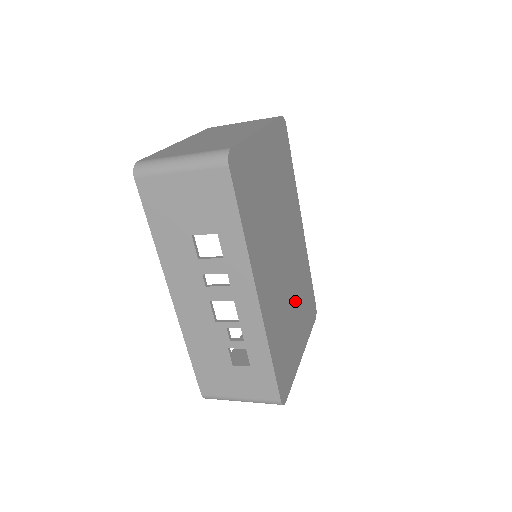
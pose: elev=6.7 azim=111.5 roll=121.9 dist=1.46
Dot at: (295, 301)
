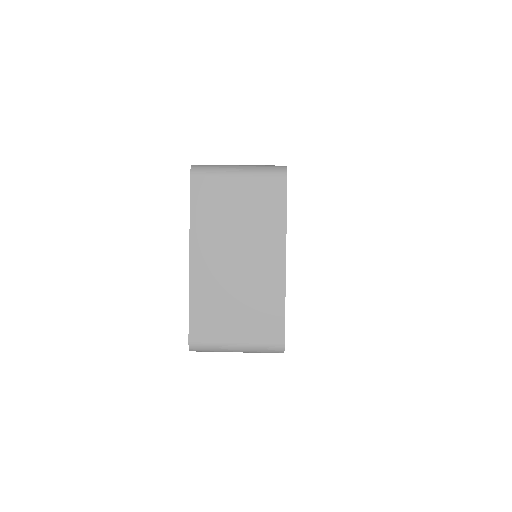
Dot at: occluded
